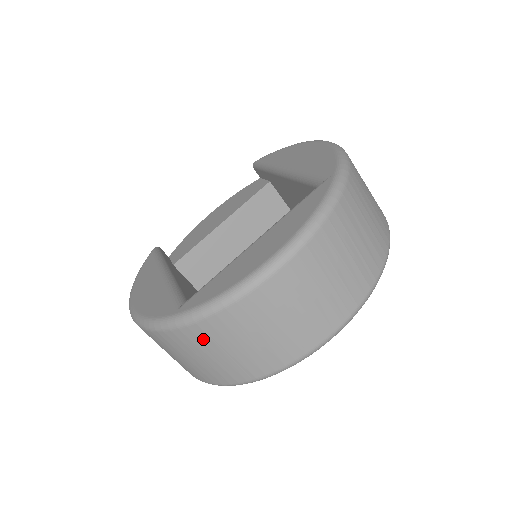
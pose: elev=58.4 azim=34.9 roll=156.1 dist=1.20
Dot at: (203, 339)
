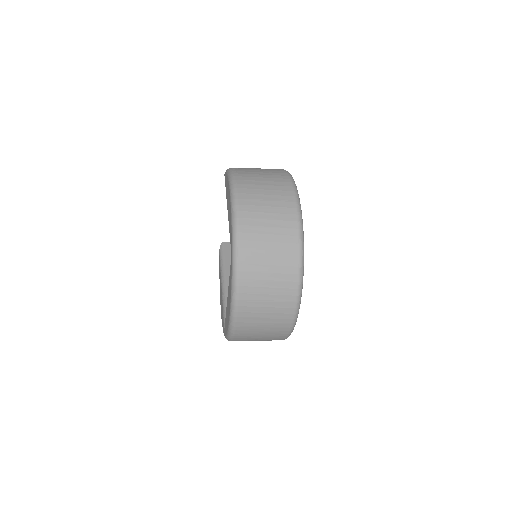
Dot at: occluded
